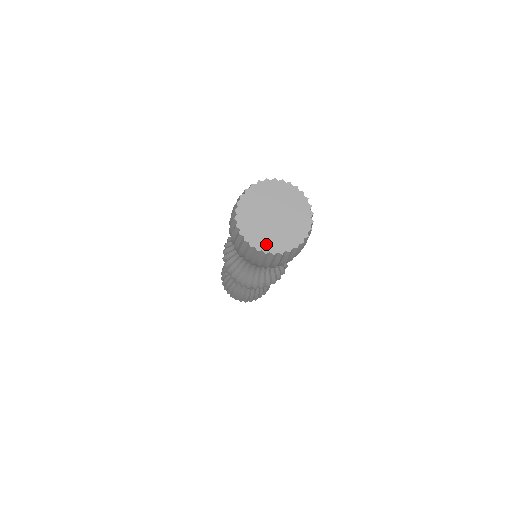
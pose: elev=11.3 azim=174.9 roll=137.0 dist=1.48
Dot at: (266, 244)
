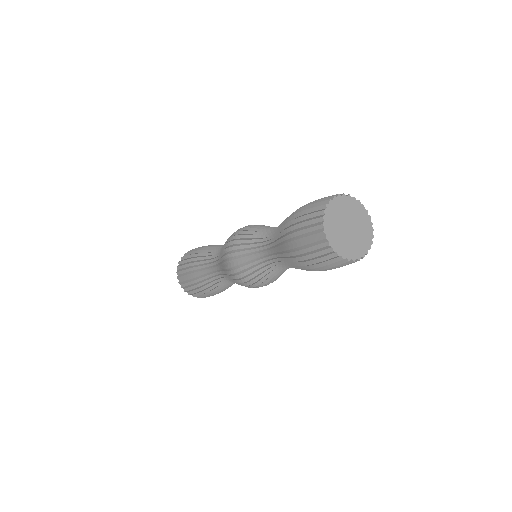
Dot at: (360, 251)
